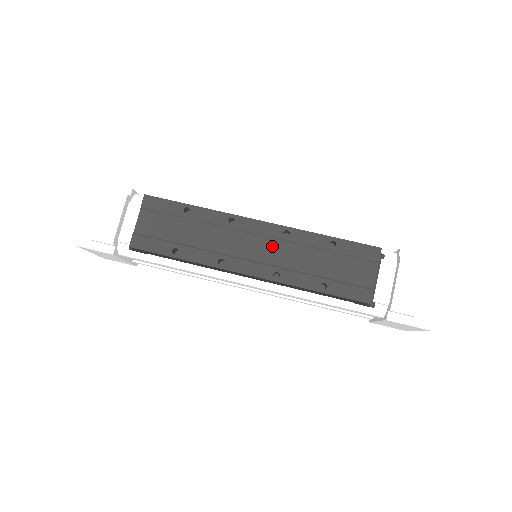
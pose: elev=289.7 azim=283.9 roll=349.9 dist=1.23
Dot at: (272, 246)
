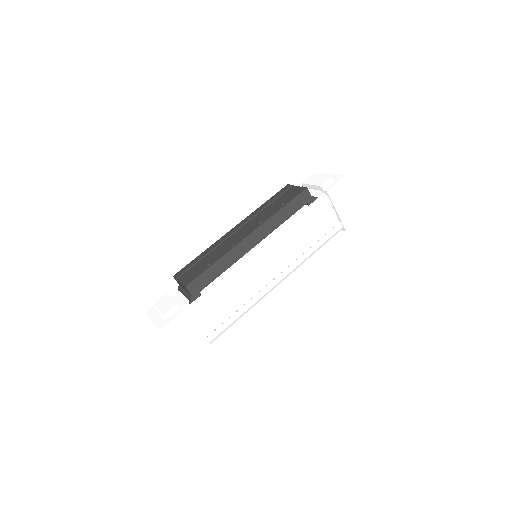
Dot at: (247, 225)
